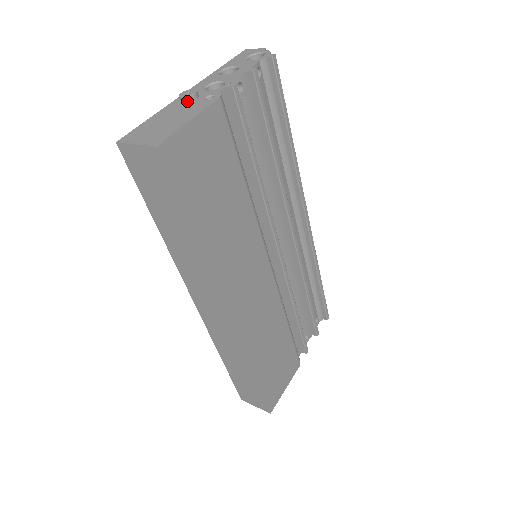
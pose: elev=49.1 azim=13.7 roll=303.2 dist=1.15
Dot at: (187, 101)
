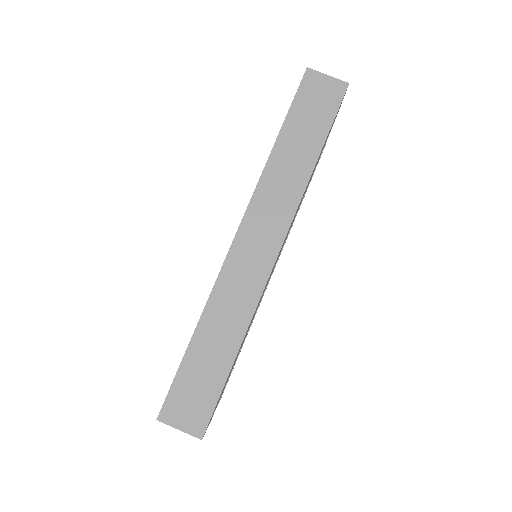
Dot at: occluded
